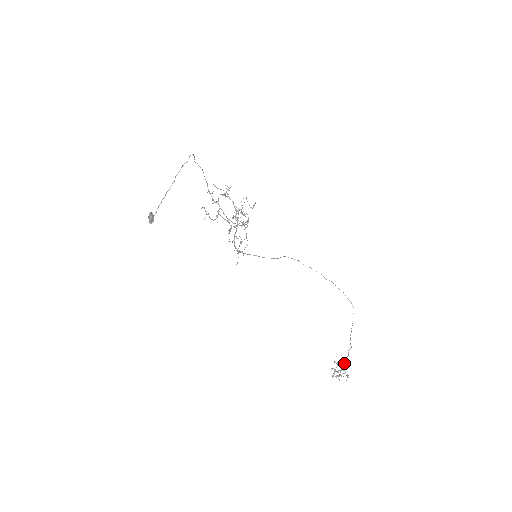
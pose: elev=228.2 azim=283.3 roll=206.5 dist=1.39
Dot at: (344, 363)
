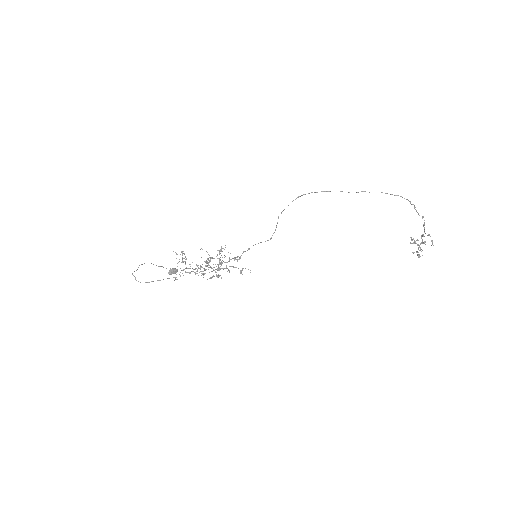
Dot at: (424, 229)
